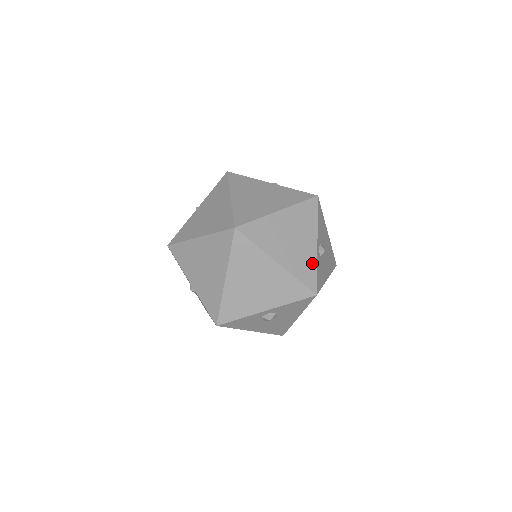
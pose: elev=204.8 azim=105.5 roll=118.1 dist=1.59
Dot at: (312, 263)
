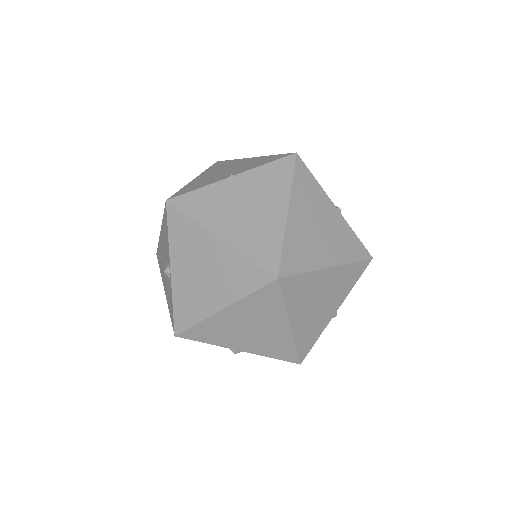
Dot at: (319, 331)
